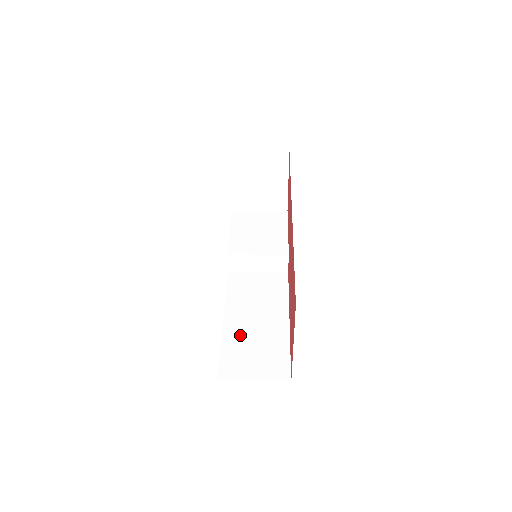
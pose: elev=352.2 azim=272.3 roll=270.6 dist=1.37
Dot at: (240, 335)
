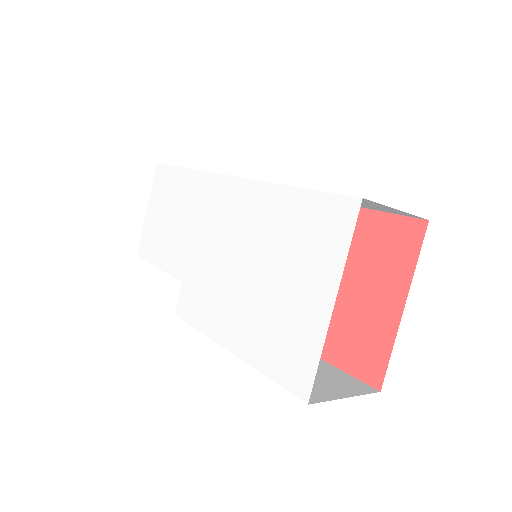
Dot at: occluded
